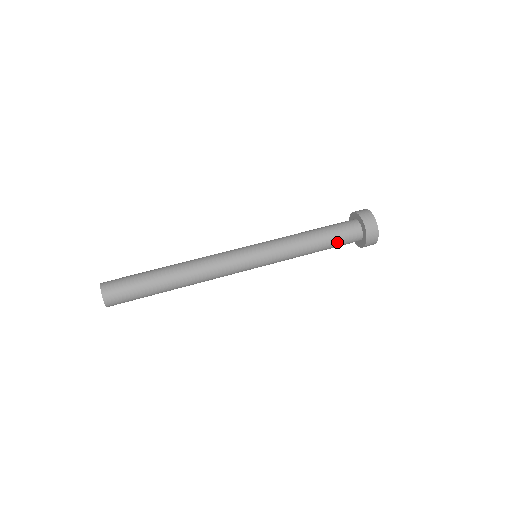
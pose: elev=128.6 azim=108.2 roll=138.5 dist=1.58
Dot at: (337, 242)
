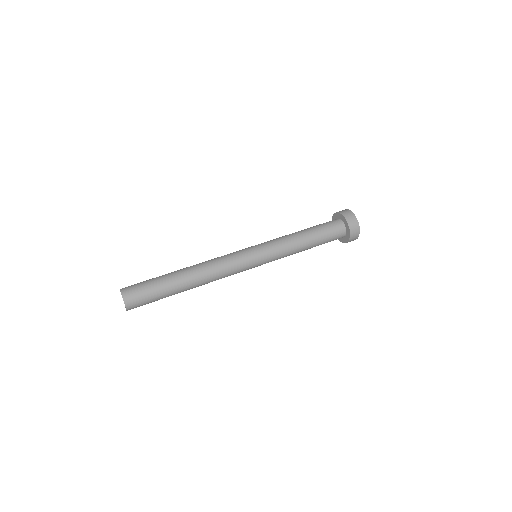
Dot at: (325, 240)
